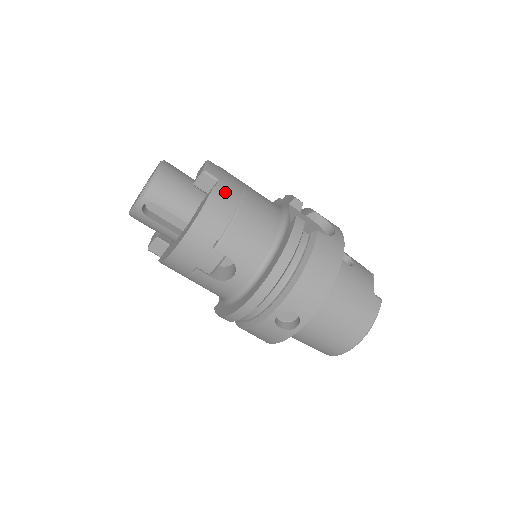
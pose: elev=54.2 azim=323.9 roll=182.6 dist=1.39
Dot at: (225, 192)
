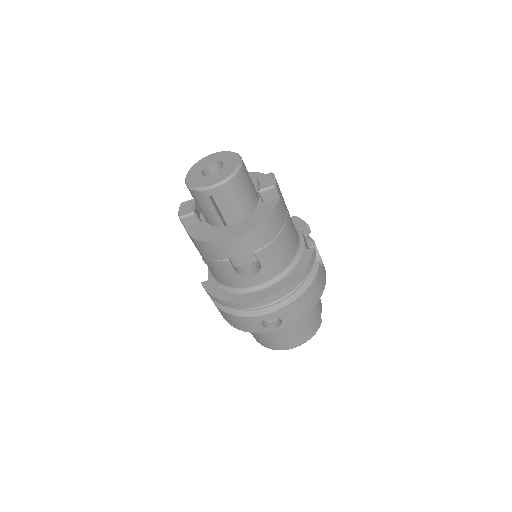
Dot at: (281, 210)
